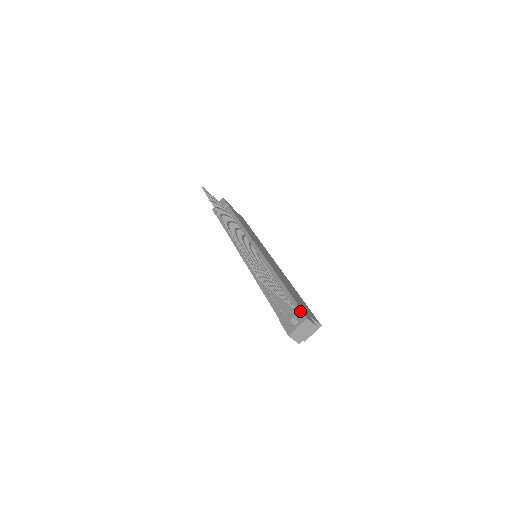
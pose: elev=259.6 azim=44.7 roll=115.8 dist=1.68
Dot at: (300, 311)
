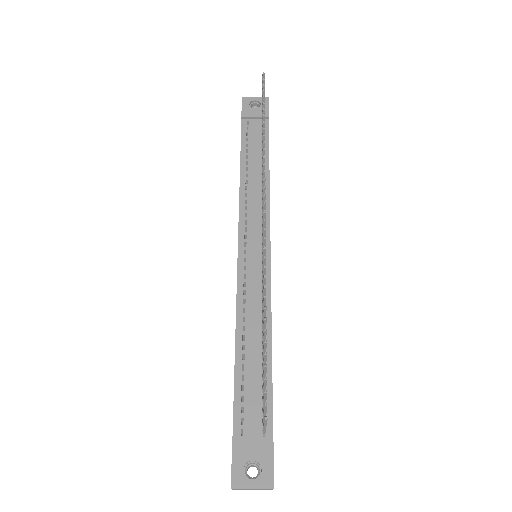
Dot at: (271, 463)
